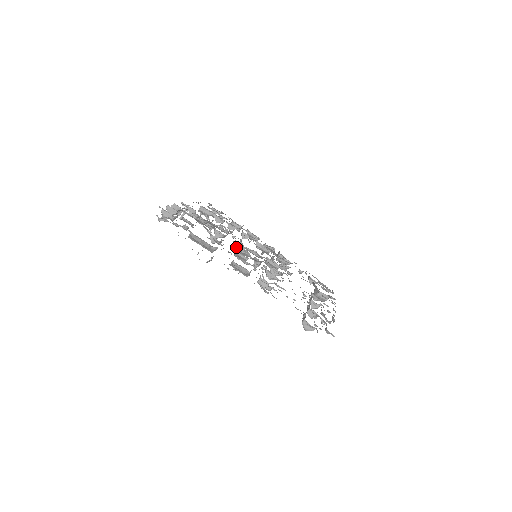
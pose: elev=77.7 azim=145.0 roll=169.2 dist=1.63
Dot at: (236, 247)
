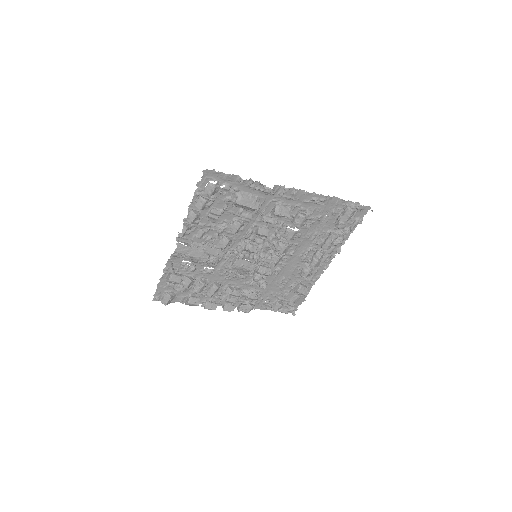
Dot at: (248, 238)
